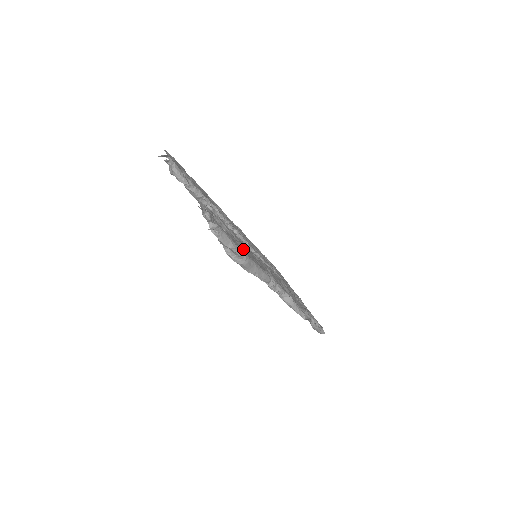
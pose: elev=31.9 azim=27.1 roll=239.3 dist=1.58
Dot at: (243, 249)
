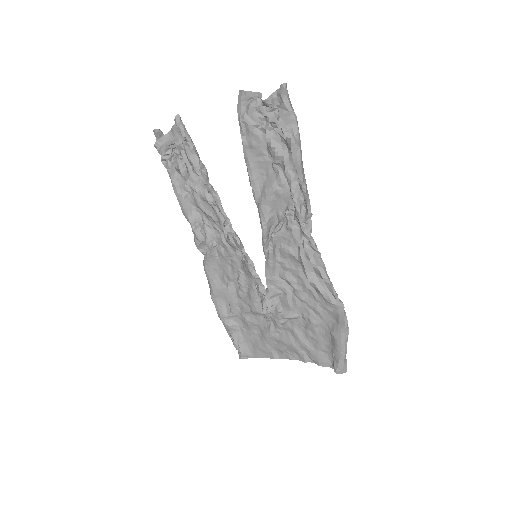
Dot at: occluded
